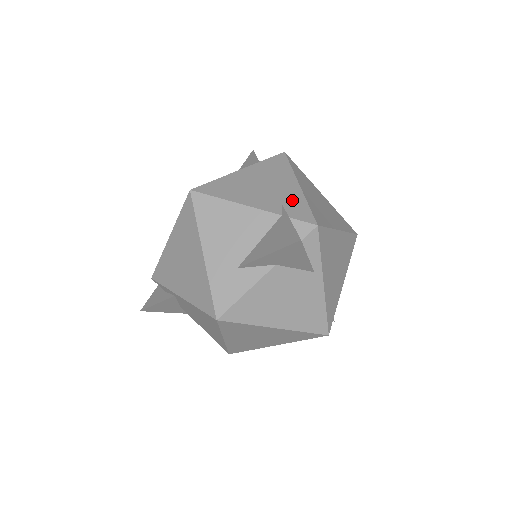
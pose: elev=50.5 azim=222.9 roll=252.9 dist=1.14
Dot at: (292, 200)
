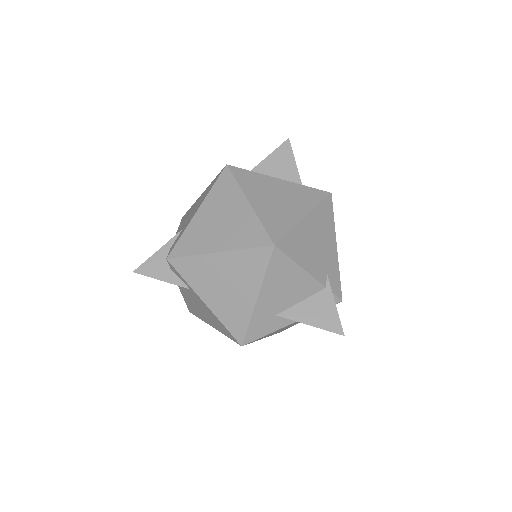
Dot at: (332, 268)
